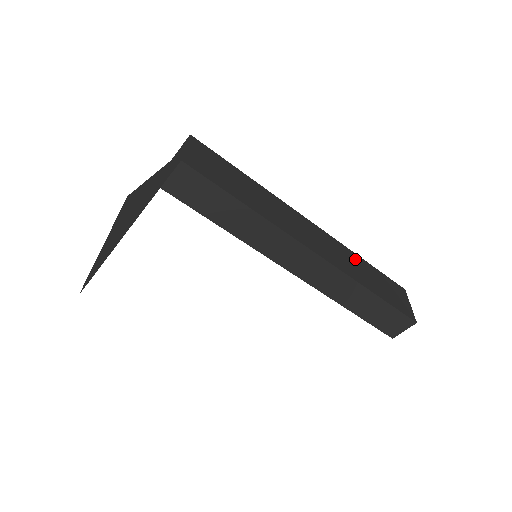
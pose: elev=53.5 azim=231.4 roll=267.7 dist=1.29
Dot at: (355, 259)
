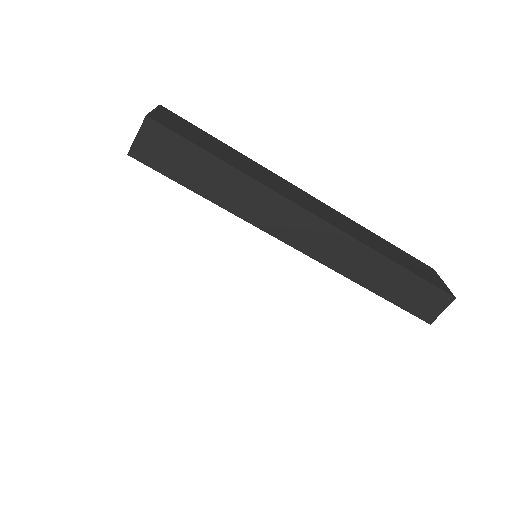
Dot at: (368, 233)
